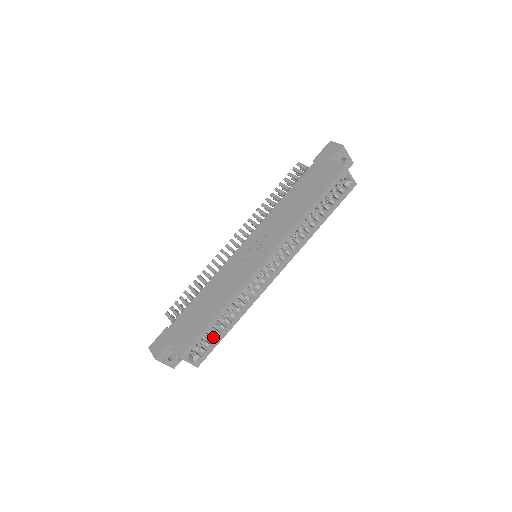
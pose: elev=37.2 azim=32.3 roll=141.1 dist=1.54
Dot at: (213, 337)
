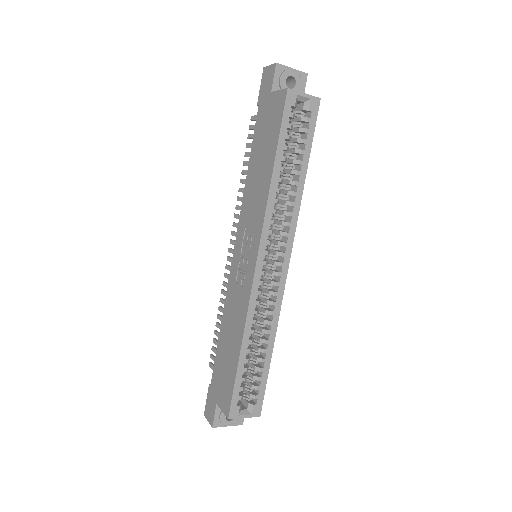
Dot at: (256, 376)
